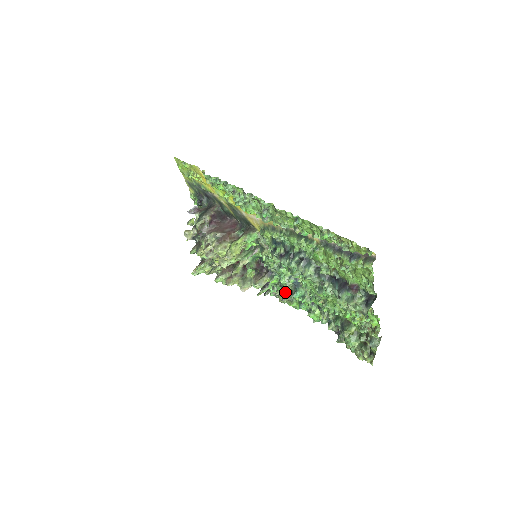
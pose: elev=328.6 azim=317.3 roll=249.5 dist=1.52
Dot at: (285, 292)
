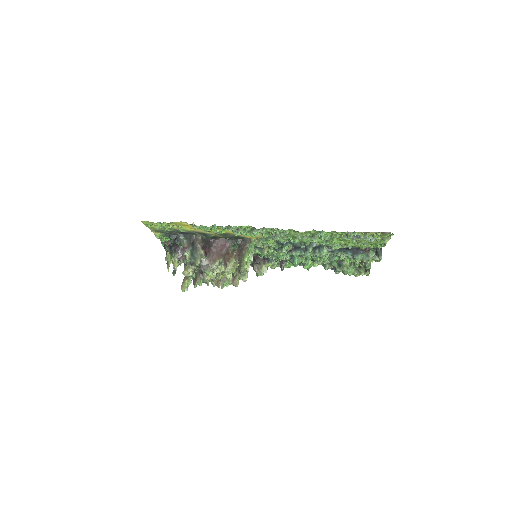
Dot at: (277, 262)
